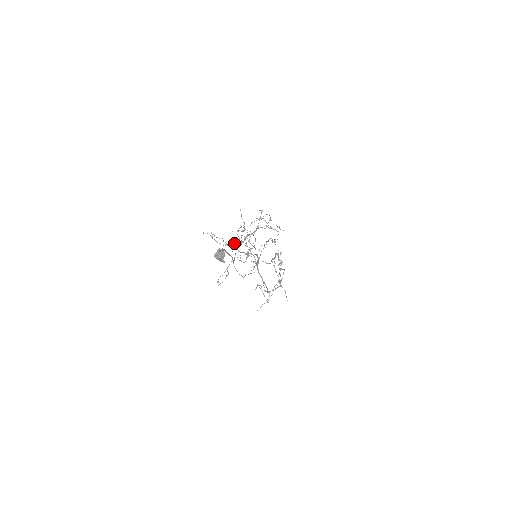
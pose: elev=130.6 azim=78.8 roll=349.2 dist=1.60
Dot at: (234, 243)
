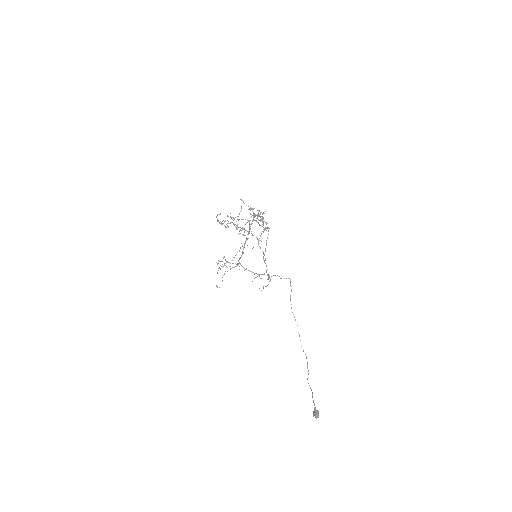
Dot at: occluded
